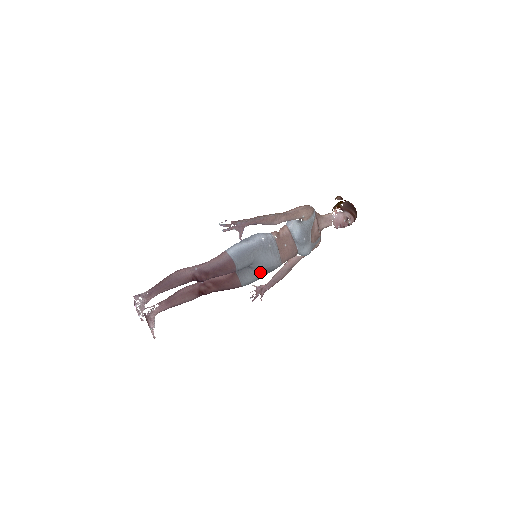
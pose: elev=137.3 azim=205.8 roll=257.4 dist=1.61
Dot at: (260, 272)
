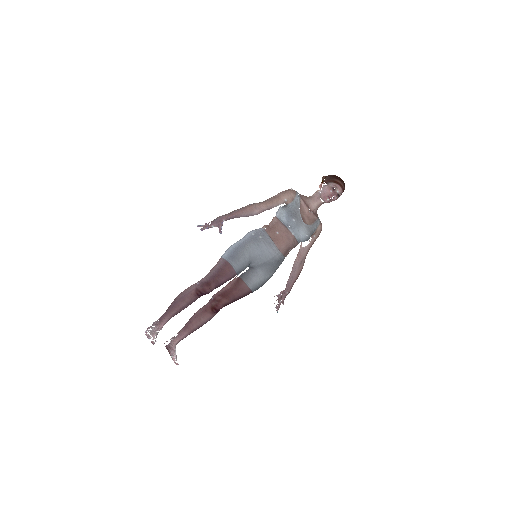
Dot at: (264, 269)
